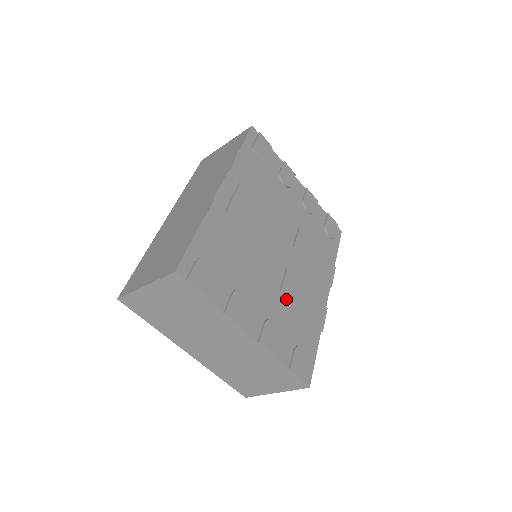
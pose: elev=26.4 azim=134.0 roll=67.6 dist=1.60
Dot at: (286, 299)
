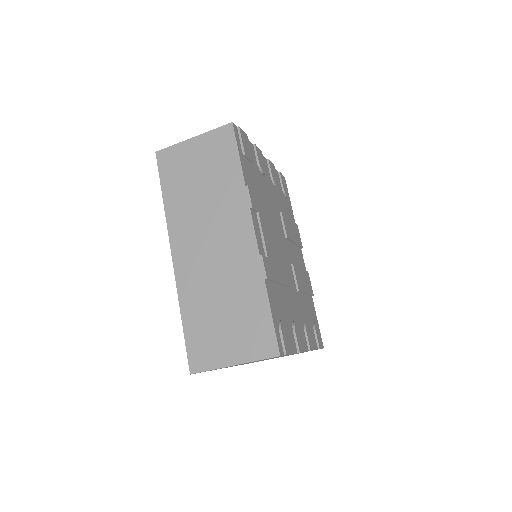
Dot at: (300, 293)
